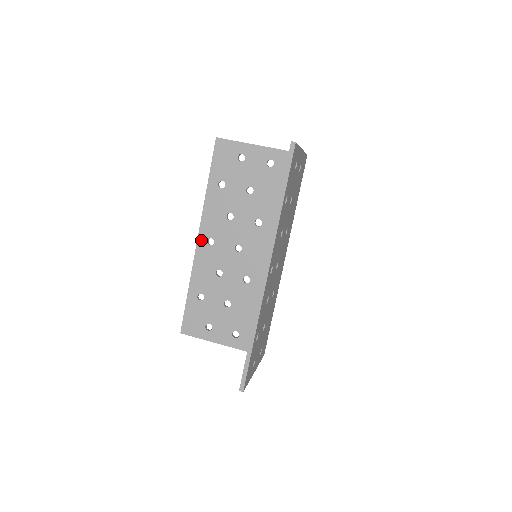
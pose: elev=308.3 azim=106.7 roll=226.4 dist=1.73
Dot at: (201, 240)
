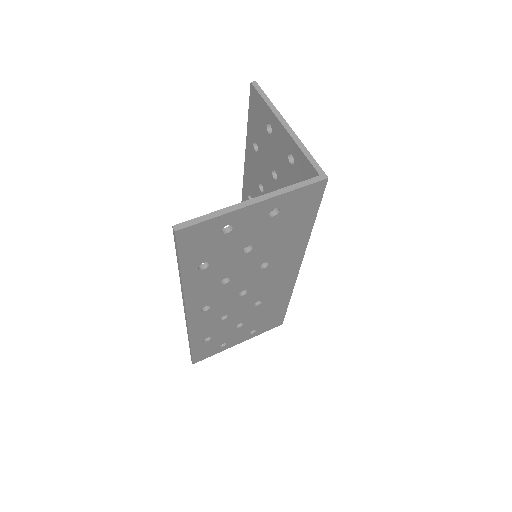
Dot at: (245, 190)
